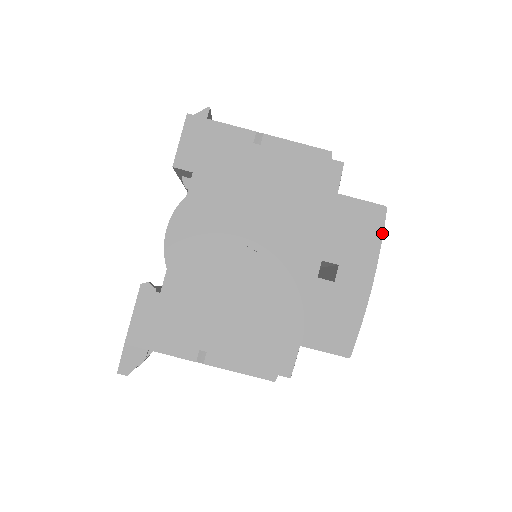
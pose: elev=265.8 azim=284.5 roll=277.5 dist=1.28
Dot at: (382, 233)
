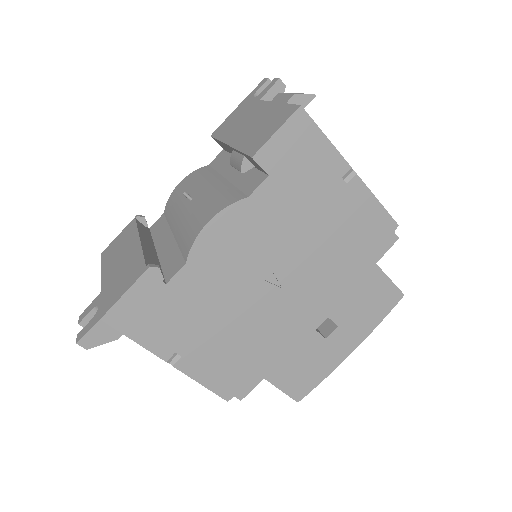
Dot at: (386, 315)
